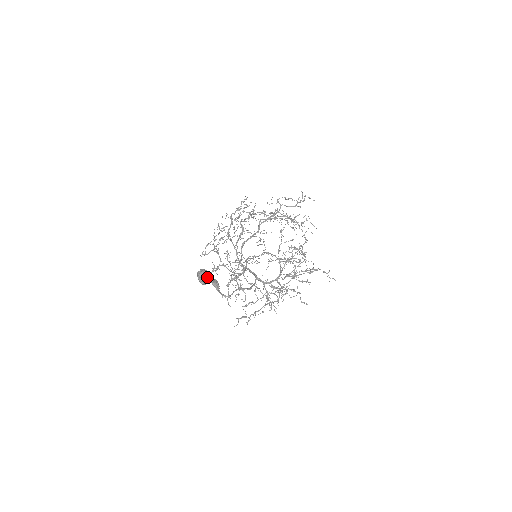
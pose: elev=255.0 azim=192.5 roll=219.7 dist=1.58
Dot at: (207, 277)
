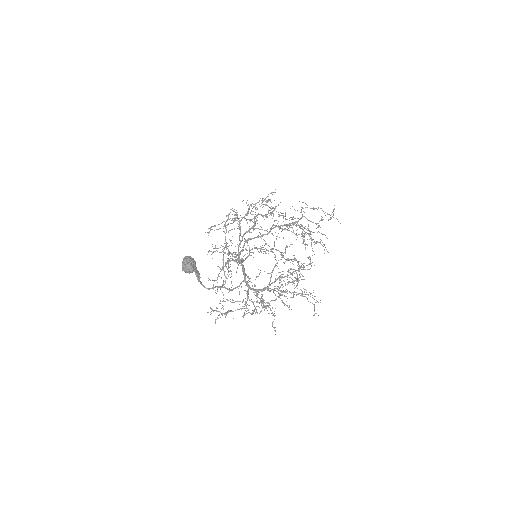
Dot at: (189, 267)
